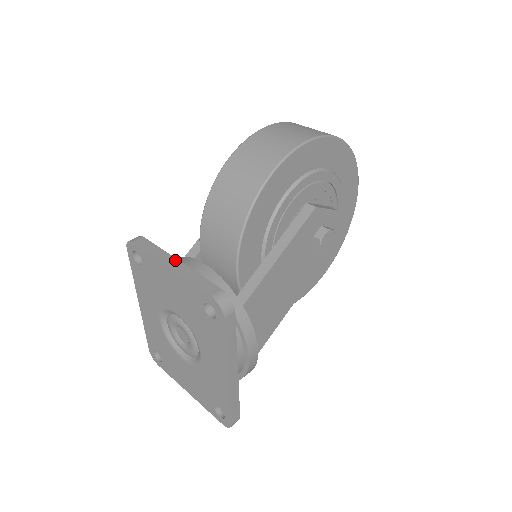
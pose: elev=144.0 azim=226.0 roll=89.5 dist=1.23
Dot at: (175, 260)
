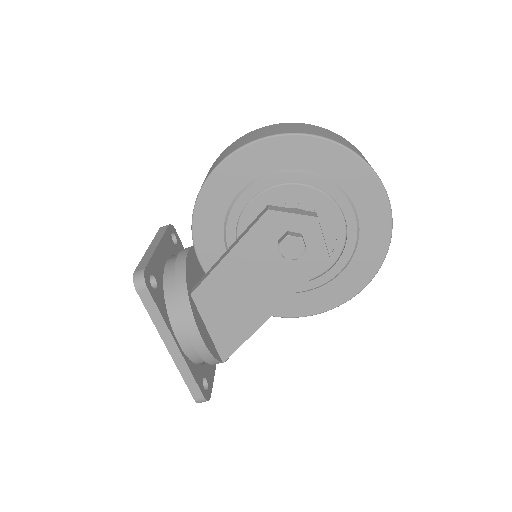
Dot at: (157, 243)
